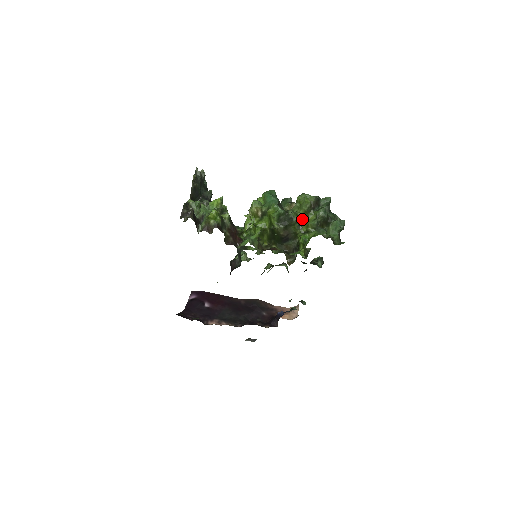
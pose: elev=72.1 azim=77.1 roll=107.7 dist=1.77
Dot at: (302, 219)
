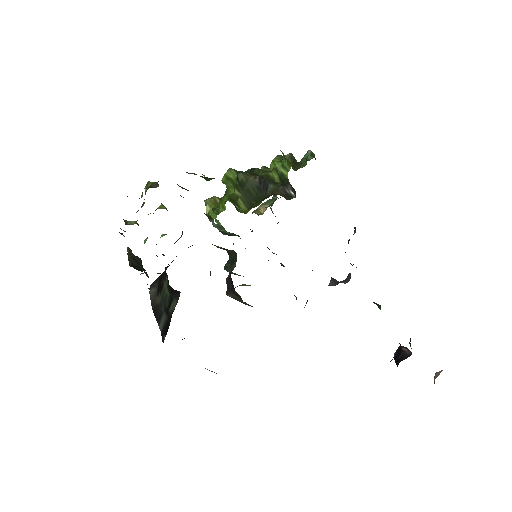
Dot at: occluded
